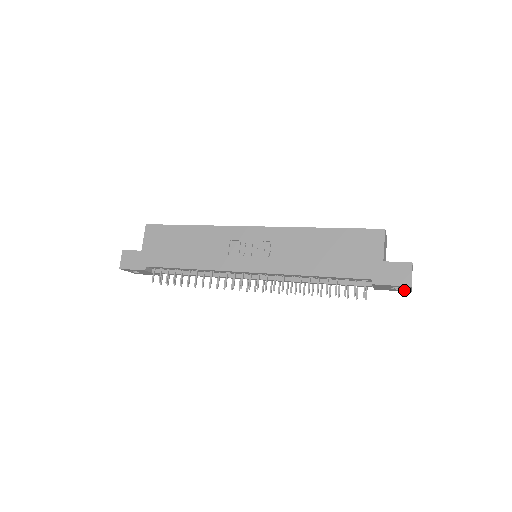
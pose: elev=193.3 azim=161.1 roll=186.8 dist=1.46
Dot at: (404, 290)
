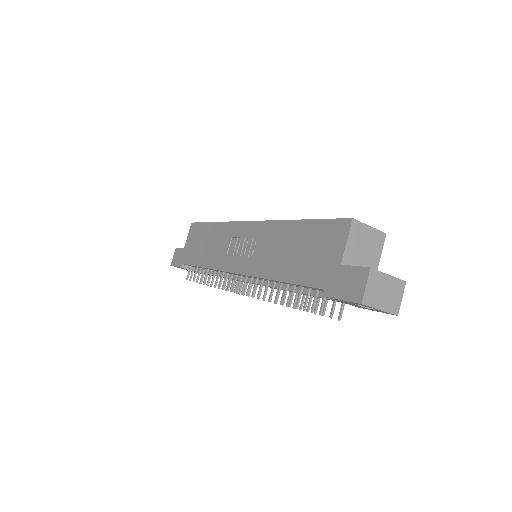
Dot at: (382, 311)
